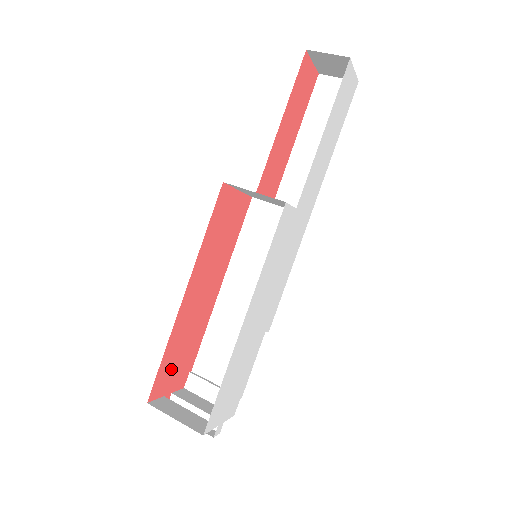
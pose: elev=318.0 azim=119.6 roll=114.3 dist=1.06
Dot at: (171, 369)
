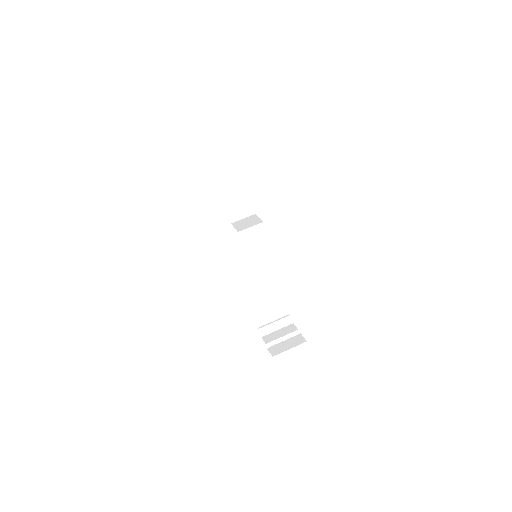
Dot at: occluded
